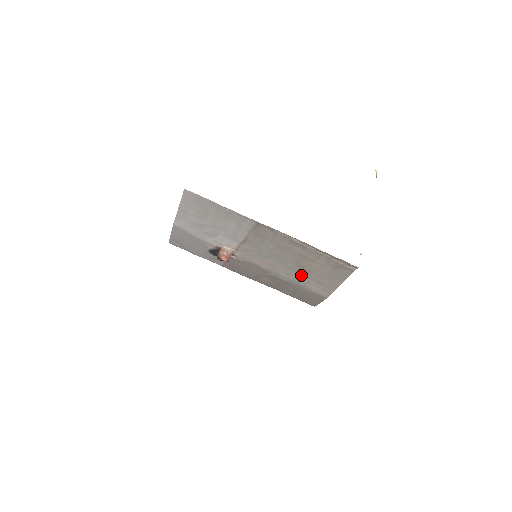
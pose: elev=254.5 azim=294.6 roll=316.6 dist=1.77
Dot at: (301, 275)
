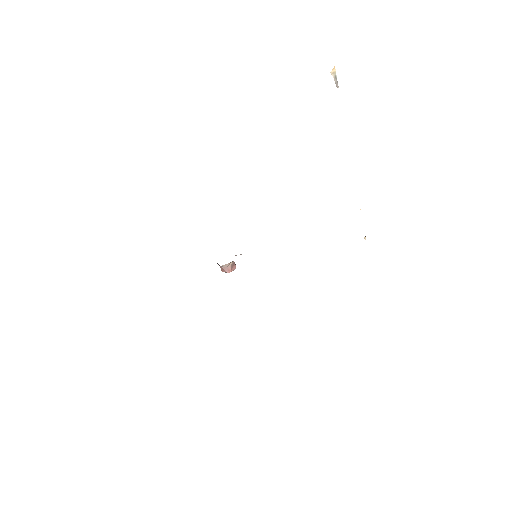
Dot at: occluded
